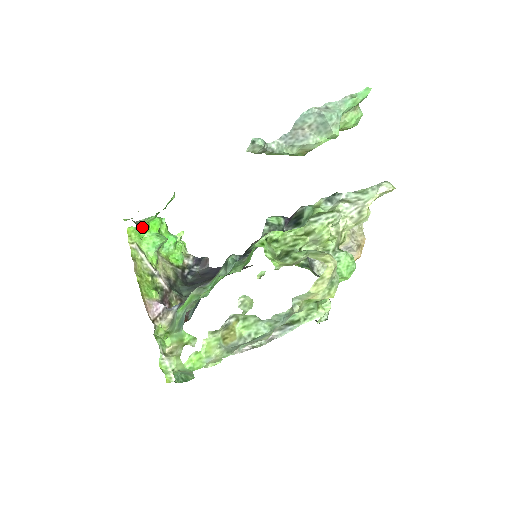
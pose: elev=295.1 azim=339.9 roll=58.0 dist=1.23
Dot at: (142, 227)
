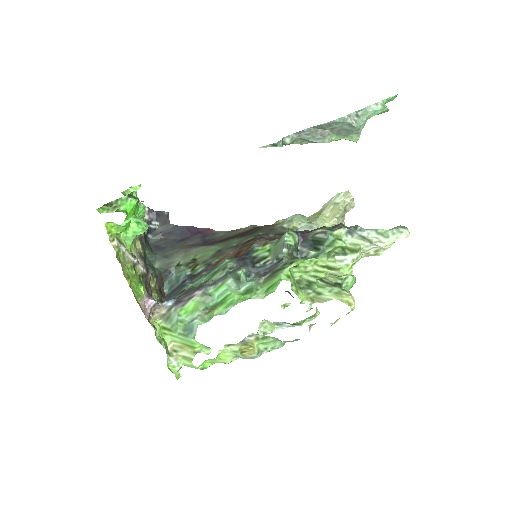
Dot at: (127, 224)
